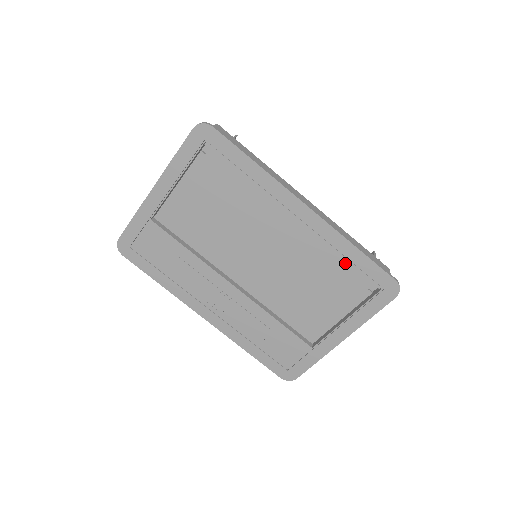
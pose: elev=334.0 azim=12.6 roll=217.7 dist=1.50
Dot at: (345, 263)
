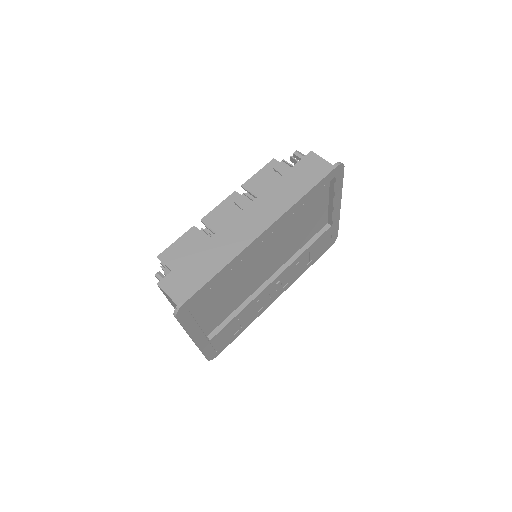
Dot at: occluded
